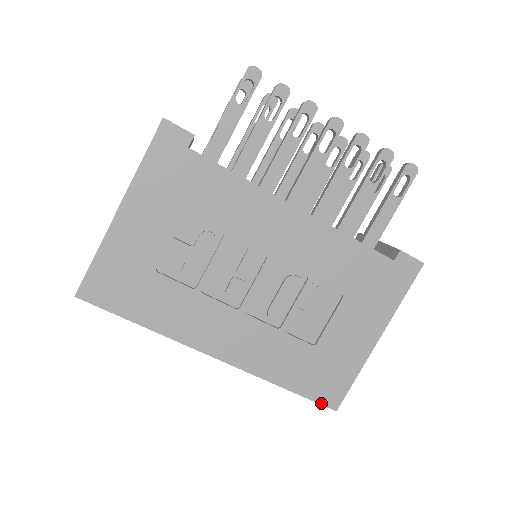
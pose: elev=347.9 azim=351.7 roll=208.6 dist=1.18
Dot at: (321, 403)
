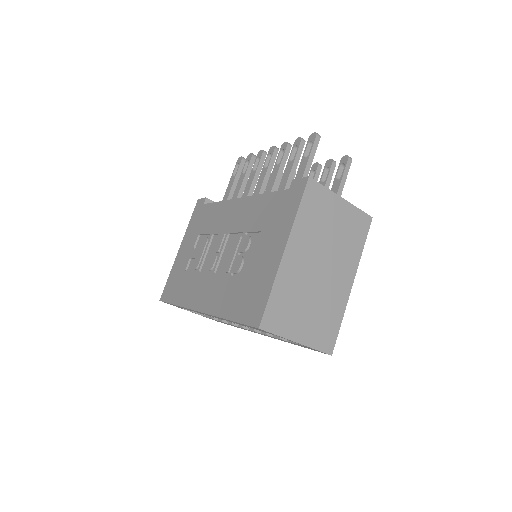
Dot at: (249, 324)
